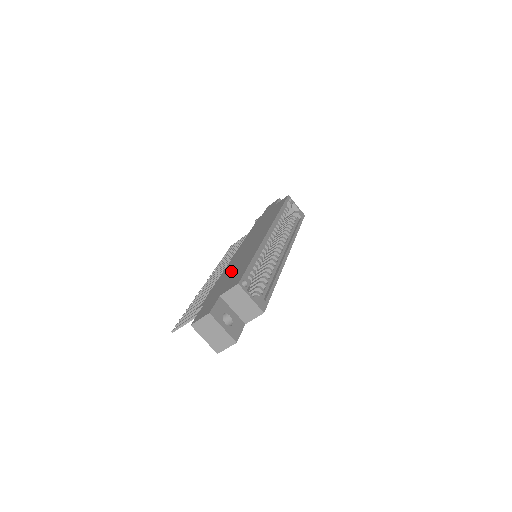
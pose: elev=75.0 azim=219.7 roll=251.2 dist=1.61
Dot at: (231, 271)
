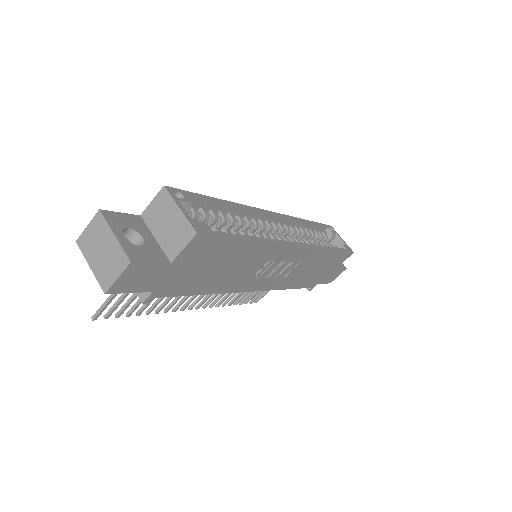
Dot at: occluded
